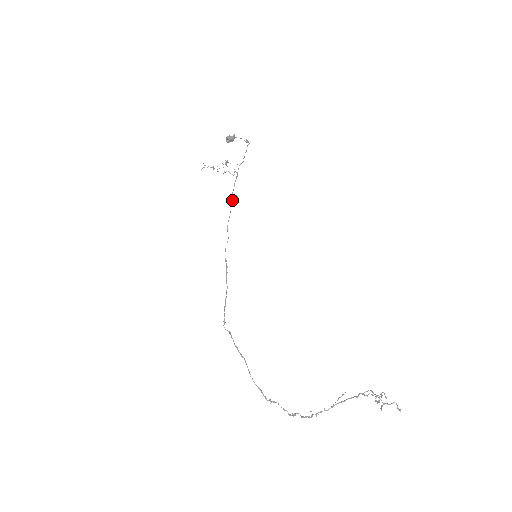
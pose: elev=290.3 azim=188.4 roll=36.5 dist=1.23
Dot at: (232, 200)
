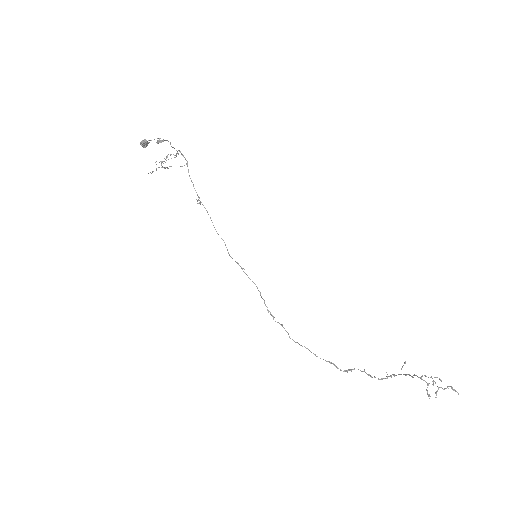
Dot at: occluded
